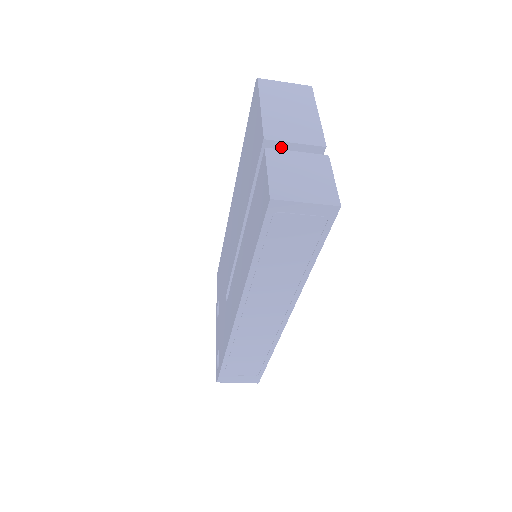
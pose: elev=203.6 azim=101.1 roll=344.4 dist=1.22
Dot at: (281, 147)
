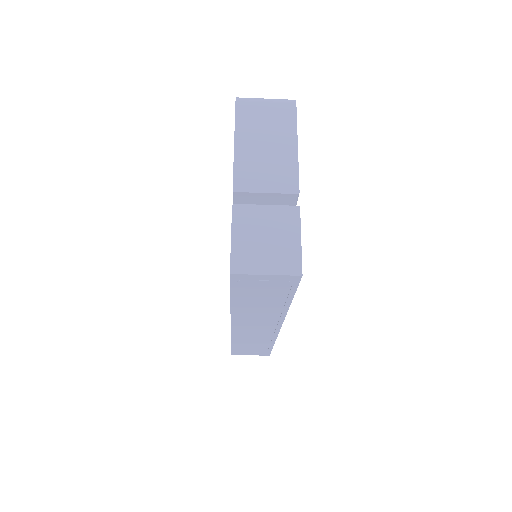
Dot at: (252, 196)
